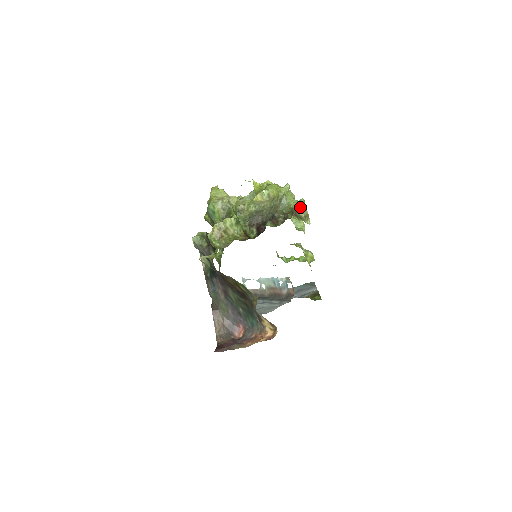
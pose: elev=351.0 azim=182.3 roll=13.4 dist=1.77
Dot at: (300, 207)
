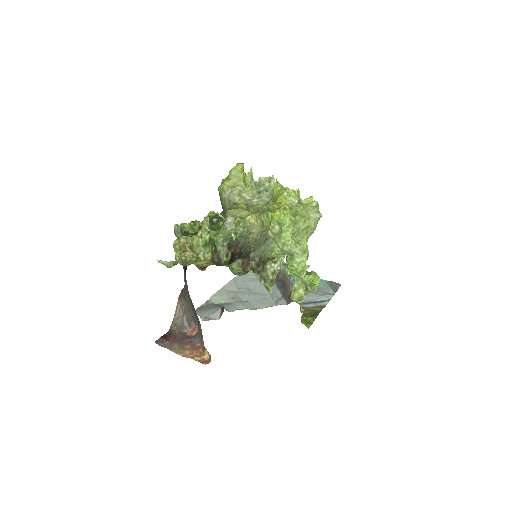
Dot at: (273, 266)
